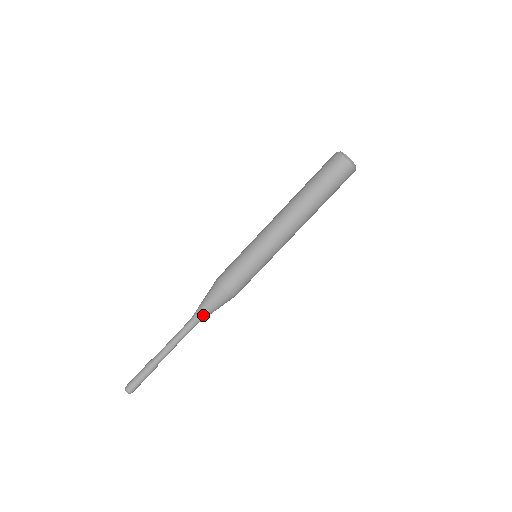
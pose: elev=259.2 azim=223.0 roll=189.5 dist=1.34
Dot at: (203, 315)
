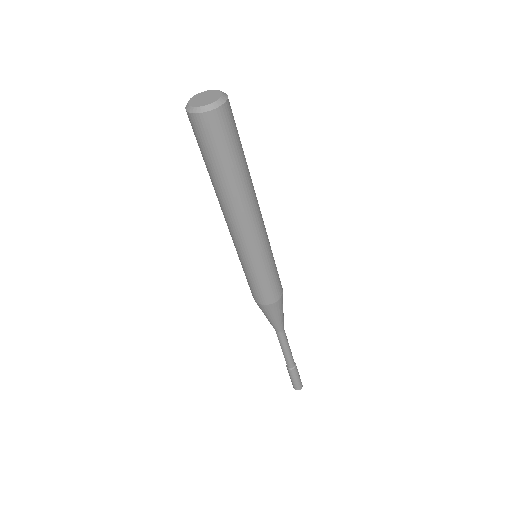
Dot at: (274, 325)
